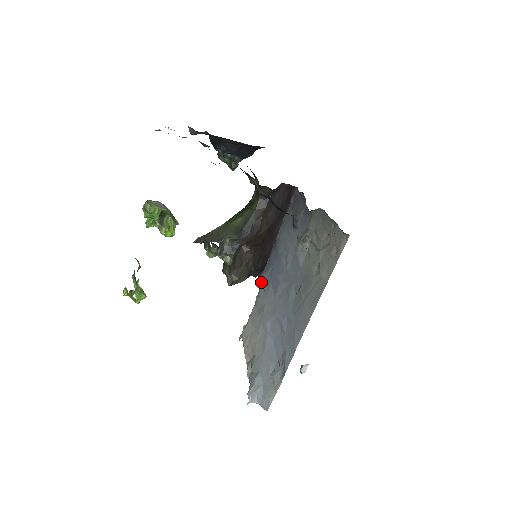
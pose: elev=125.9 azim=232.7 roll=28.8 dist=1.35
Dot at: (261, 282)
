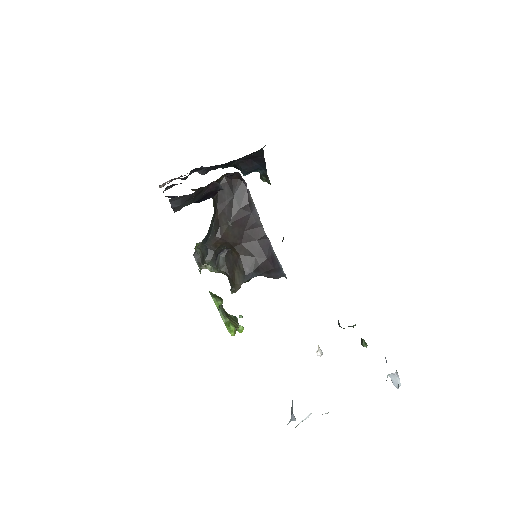
Dot at: occluded
